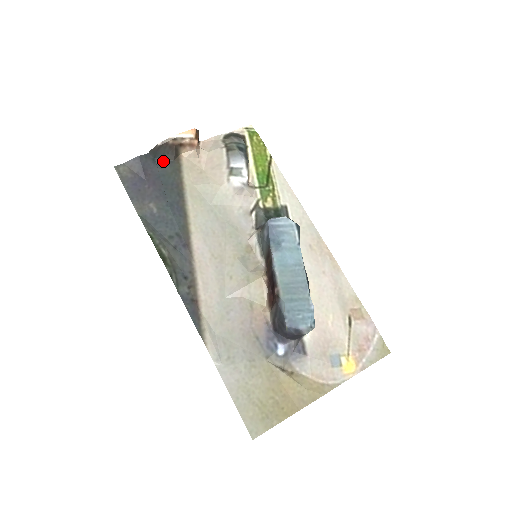
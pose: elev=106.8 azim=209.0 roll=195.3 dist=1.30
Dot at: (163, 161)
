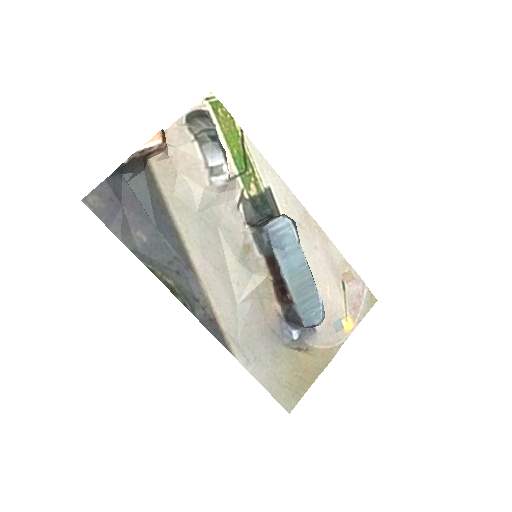
Dot at: (132, 175)
